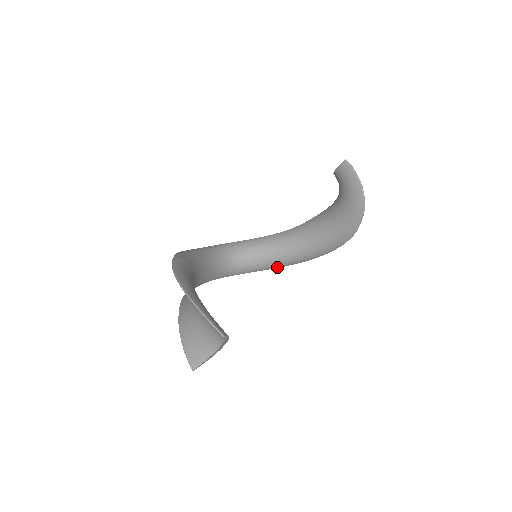
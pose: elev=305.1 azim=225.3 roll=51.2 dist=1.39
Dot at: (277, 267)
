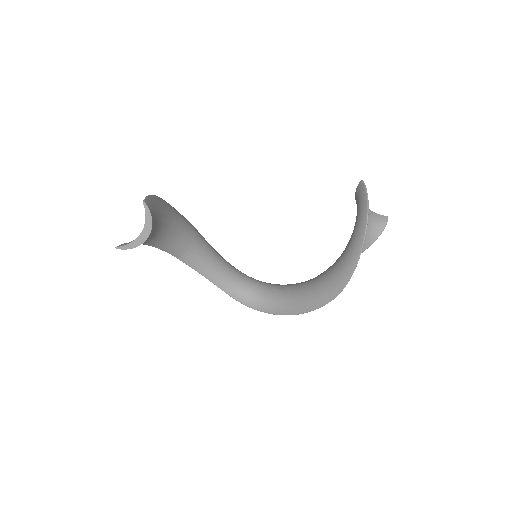
Dot at: (290, 313)
